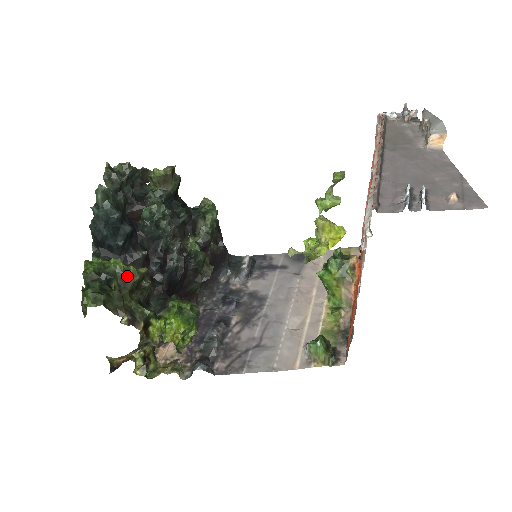
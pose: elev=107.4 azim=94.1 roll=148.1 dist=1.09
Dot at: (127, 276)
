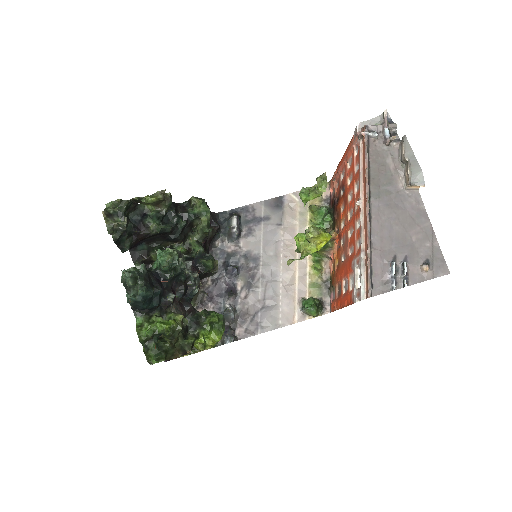
Dot at: (173, 331)
